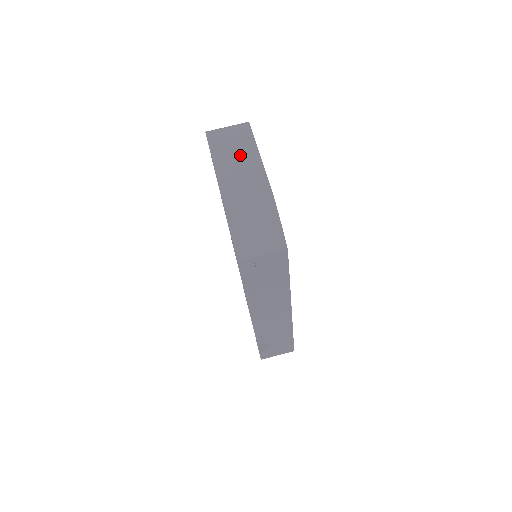
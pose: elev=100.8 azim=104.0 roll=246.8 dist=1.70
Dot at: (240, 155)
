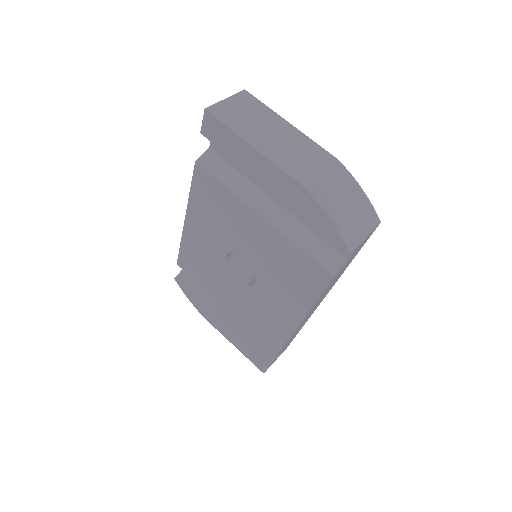
Dot at: (272, 129)
